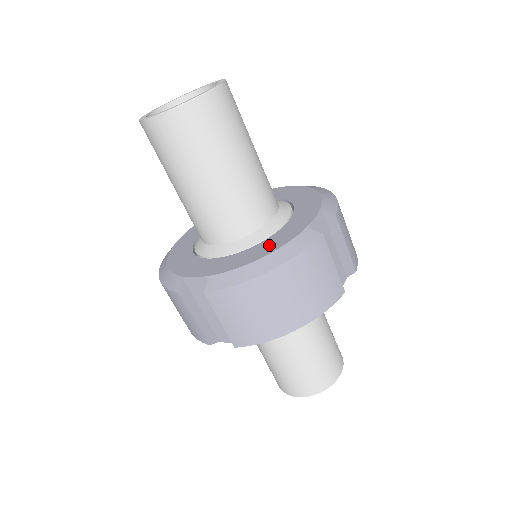
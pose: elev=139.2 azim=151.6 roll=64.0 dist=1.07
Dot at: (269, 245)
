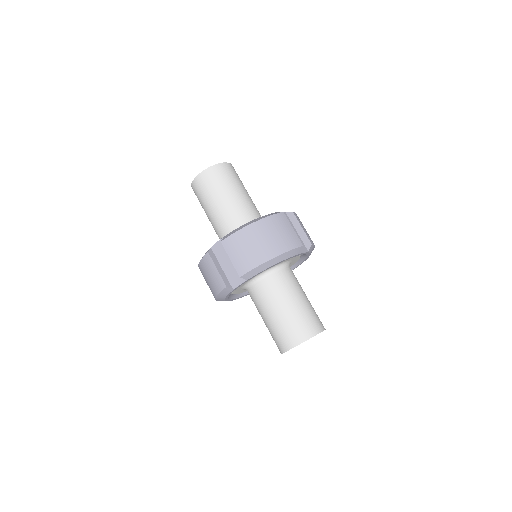
Dot at: occluded
